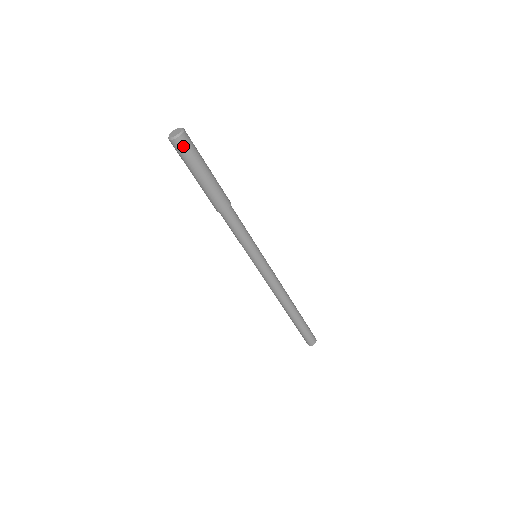
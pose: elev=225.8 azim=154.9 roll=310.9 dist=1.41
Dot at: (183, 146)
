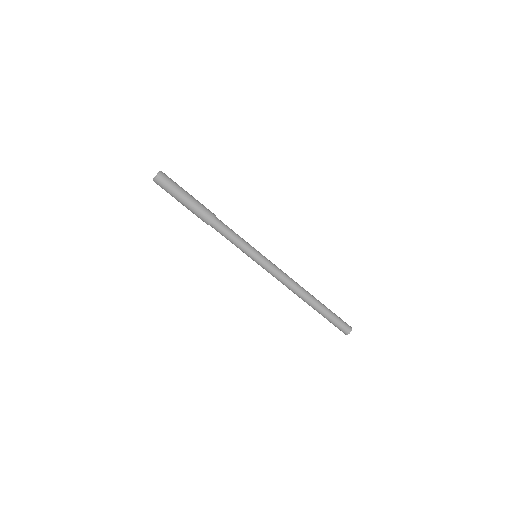
Dot at: (164, 179)
